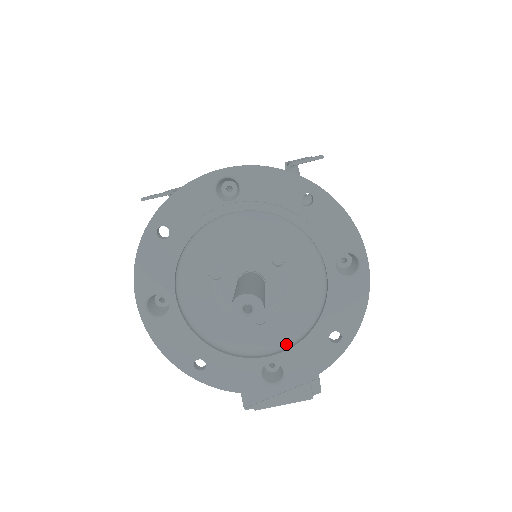
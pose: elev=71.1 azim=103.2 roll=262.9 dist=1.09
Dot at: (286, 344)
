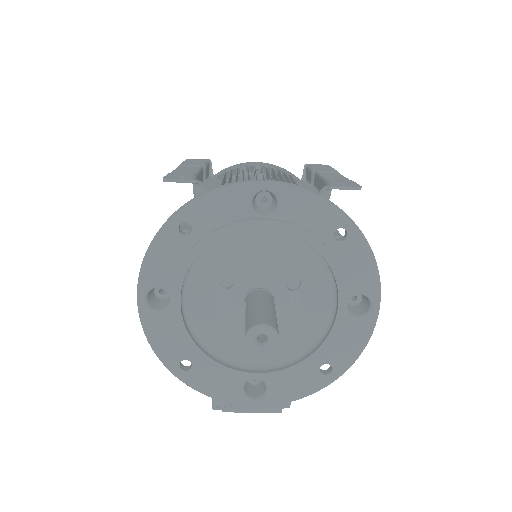
Dot at: (276, 364)
